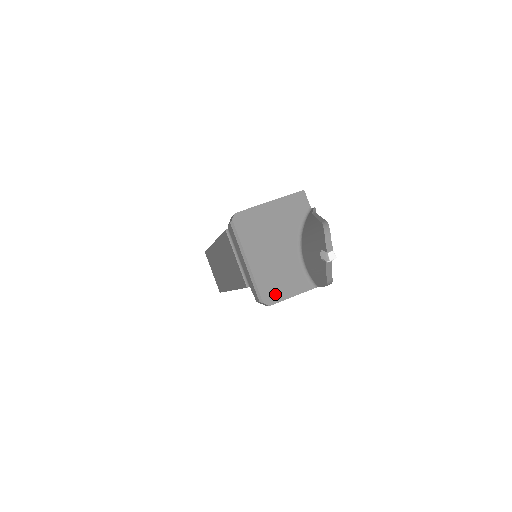
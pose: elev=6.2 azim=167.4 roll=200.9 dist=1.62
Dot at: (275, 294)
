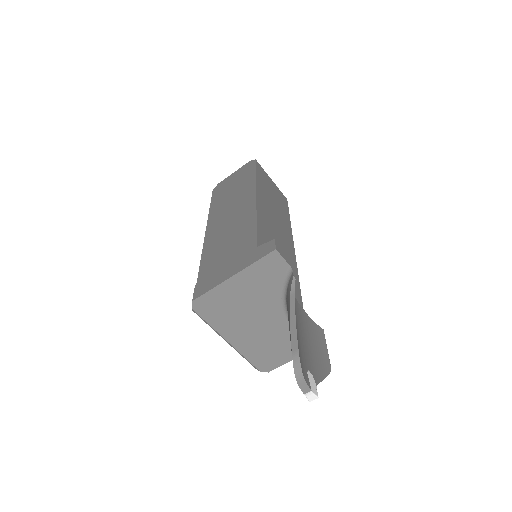
Dot at: (271, 362)
